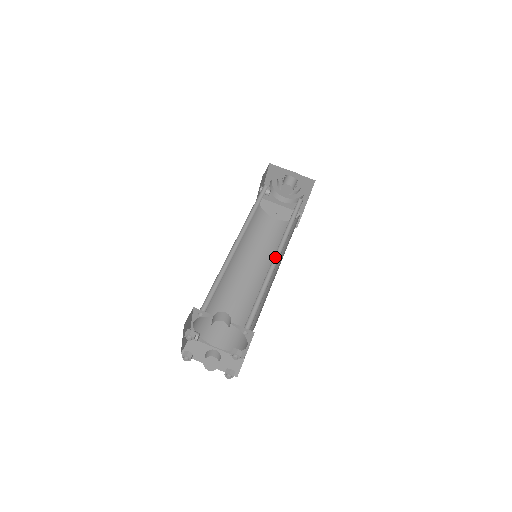
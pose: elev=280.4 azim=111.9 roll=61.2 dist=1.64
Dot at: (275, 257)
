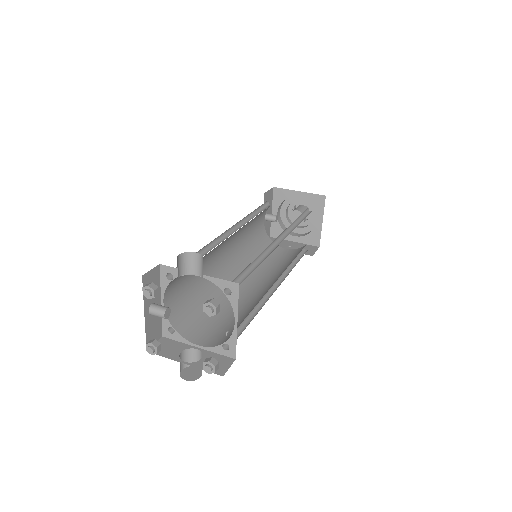
Dot at: (276, 243)
